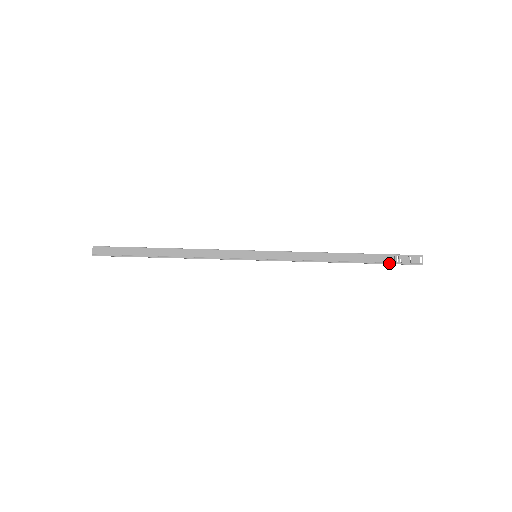
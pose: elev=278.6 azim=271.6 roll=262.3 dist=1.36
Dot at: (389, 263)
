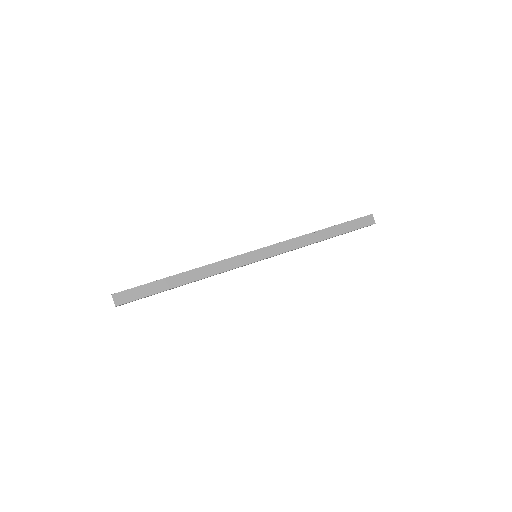
Dot at: (350, 221)
